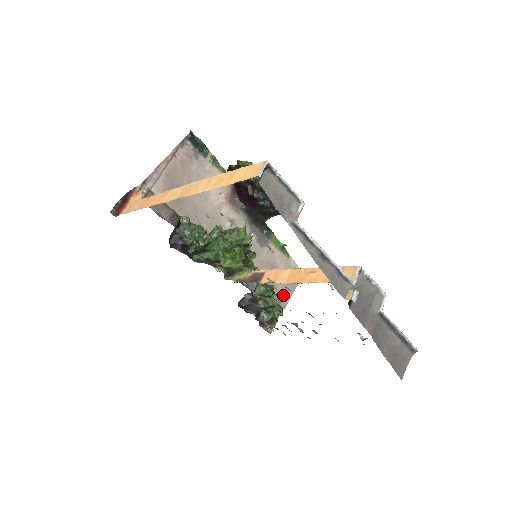
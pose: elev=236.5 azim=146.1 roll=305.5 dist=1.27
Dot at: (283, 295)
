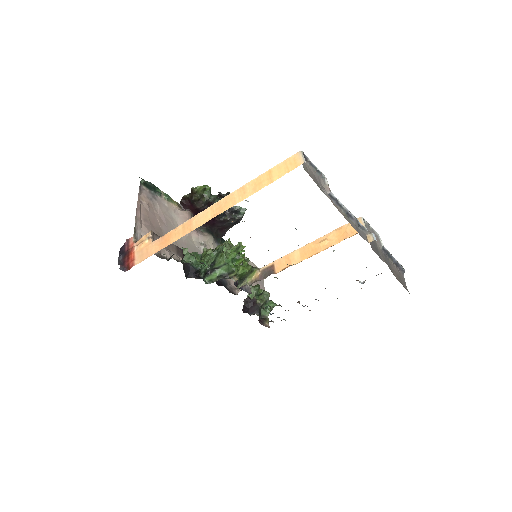
Dot at: occluded
